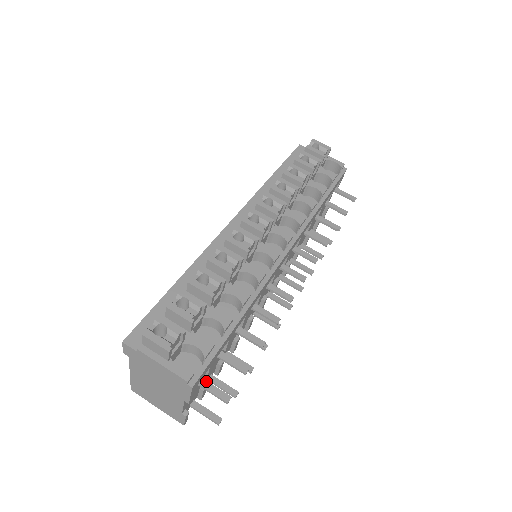
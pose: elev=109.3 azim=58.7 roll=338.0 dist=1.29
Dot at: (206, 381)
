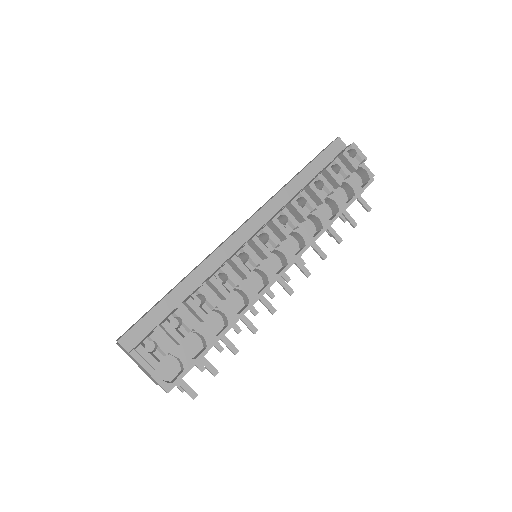
Dot at: occluded
